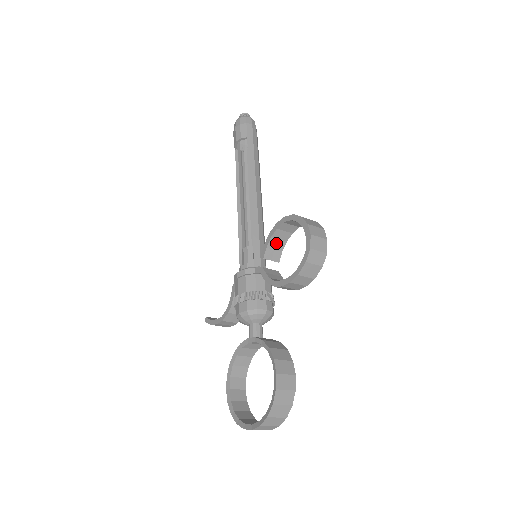
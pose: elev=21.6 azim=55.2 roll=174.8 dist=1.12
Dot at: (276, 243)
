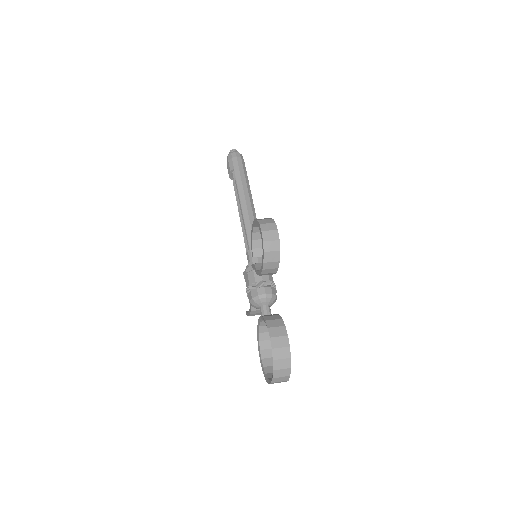
Dot at: (259, 243)
